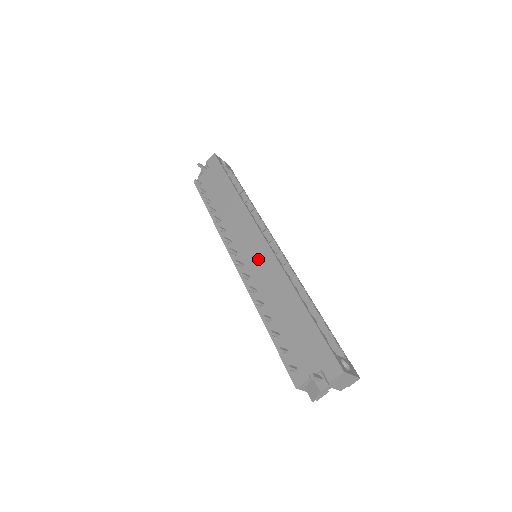
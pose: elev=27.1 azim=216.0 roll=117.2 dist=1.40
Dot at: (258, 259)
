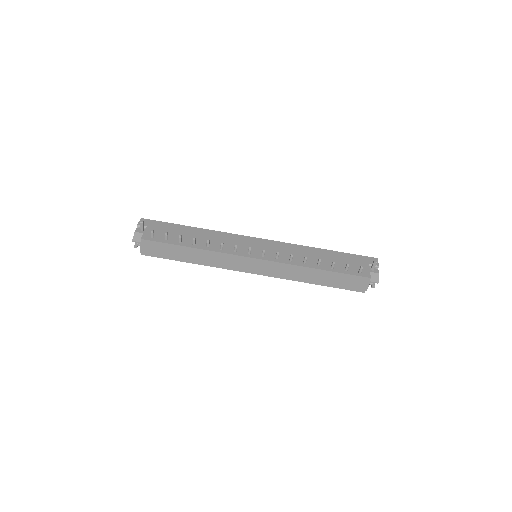
Dot at: (271, 248)
